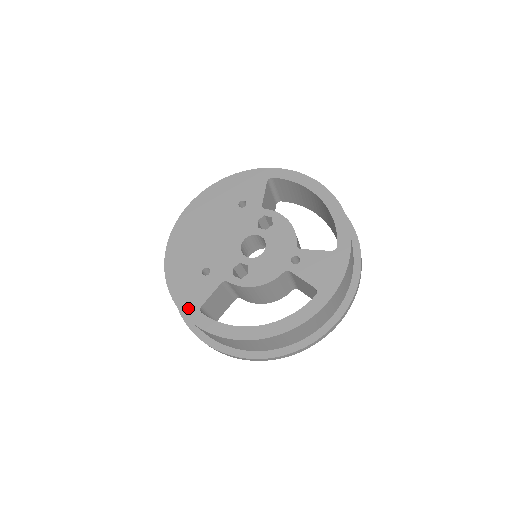
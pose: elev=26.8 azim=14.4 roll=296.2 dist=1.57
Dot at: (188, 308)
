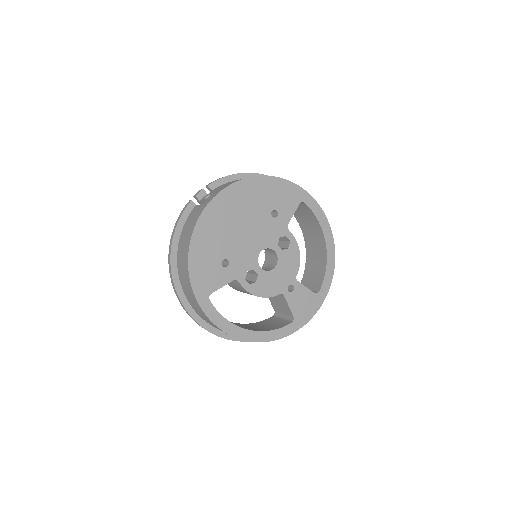
Dot at: (200, 290)
